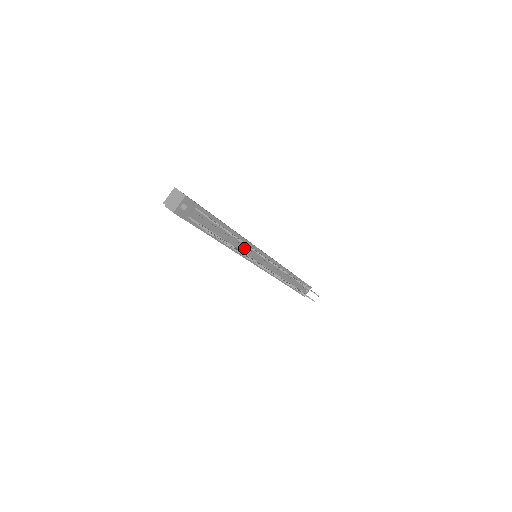
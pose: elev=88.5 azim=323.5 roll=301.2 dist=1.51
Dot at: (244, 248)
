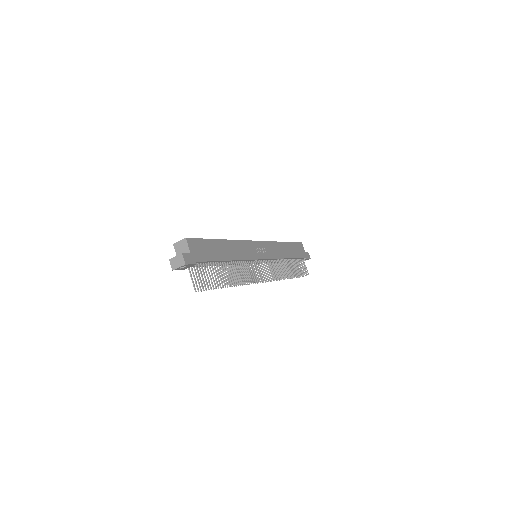
Dot at: occluded
